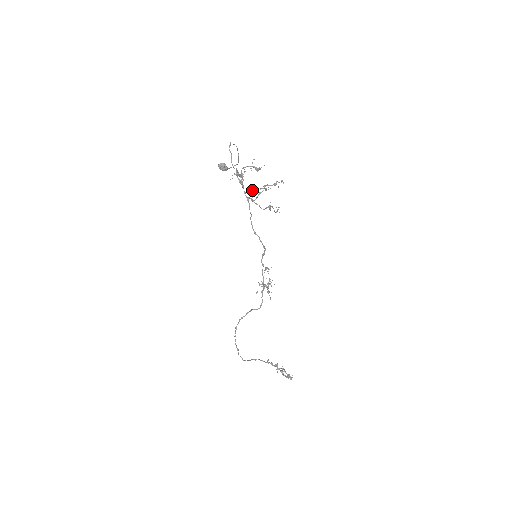
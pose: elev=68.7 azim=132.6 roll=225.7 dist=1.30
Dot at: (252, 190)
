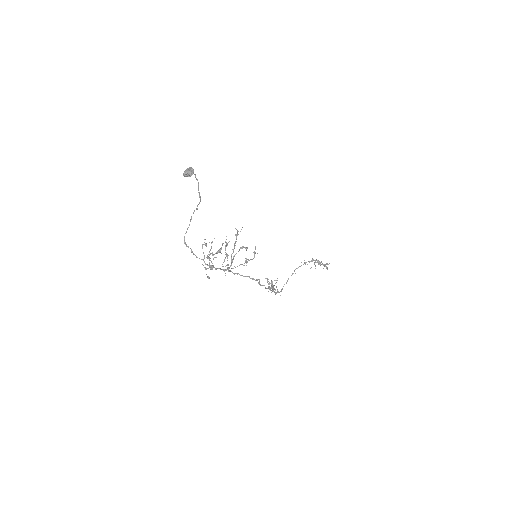
Dot at: occluded
